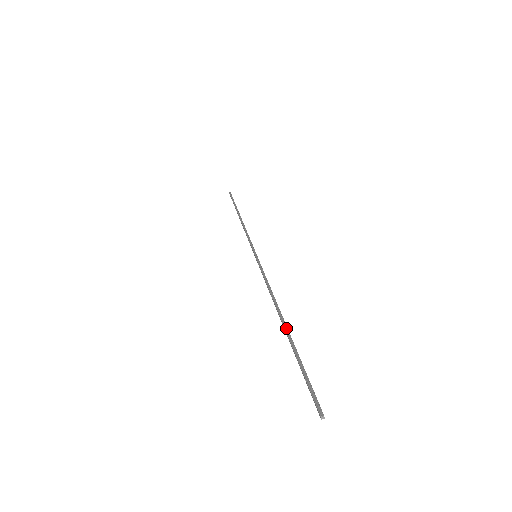
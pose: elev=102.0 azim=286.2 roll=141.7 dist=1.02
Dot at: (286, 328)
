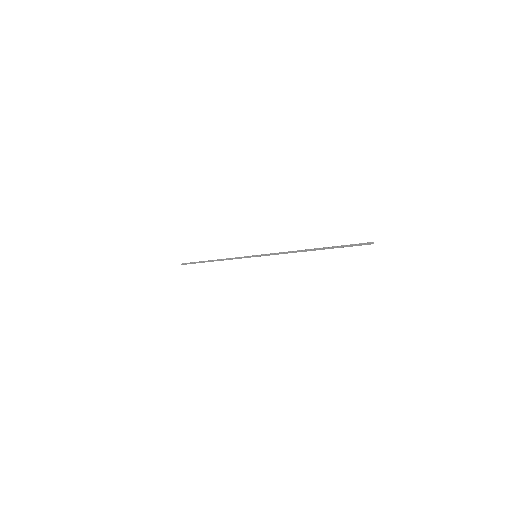
Dot at: (318, 248)
